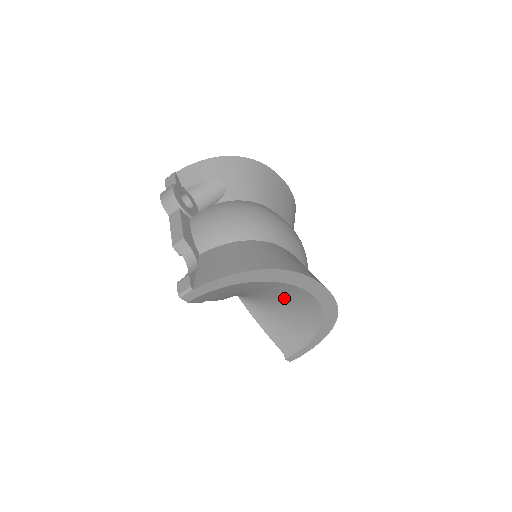
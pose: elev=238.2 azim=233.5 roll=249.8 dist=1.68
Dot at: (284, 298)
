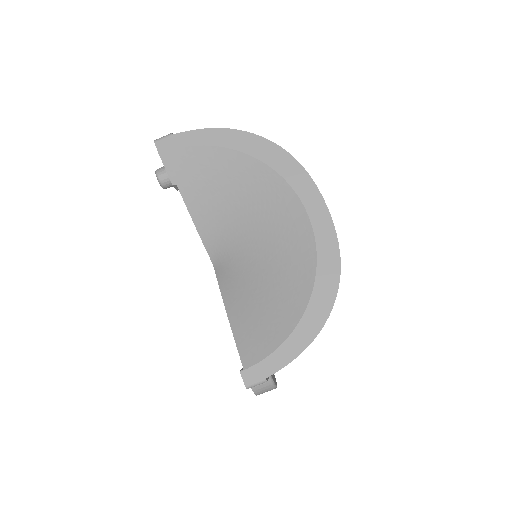
Dot at: (270, 235)
